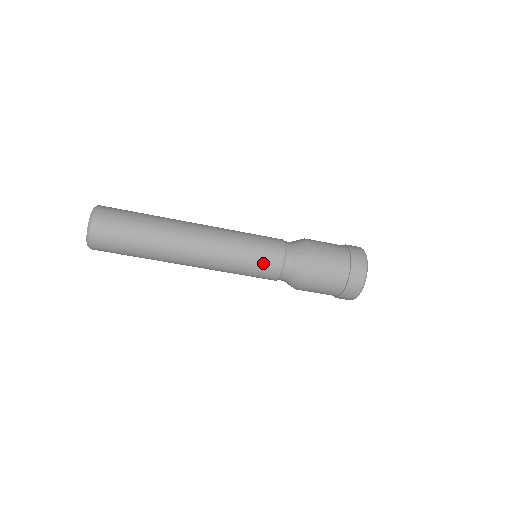
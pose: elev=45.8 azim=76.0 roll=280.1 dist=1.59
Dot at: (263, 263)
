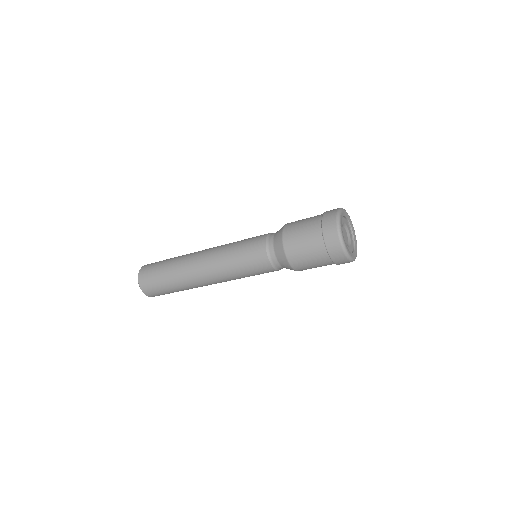
Dot at: (260, 273)
